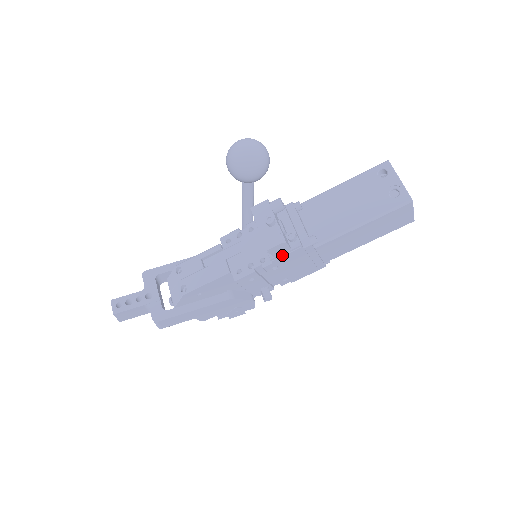
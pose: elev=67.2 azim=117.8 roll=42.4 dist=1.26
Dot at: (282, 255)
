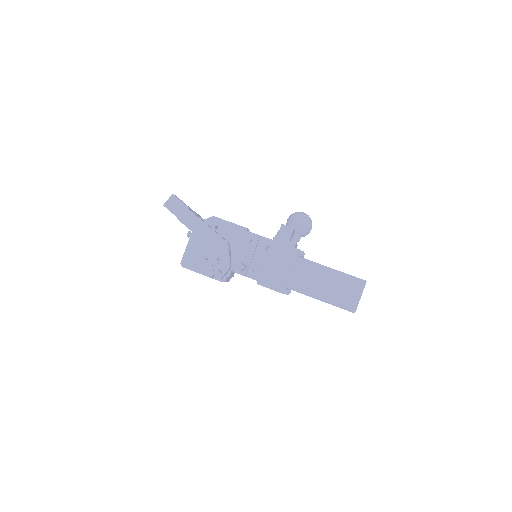
Dot at: (282, 240)
